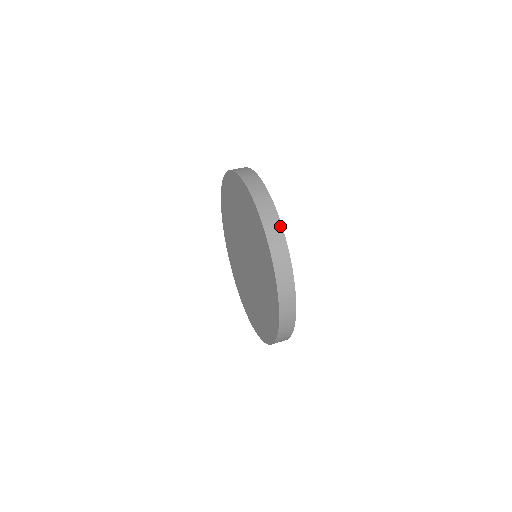
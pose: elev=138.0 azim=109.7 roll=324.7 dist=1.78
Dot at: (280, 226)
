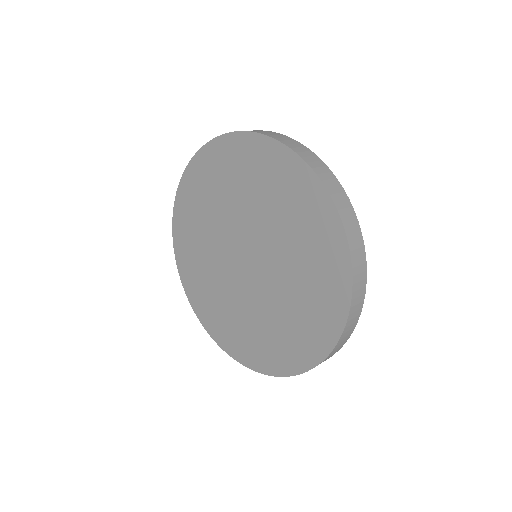
Dot at: occluded
